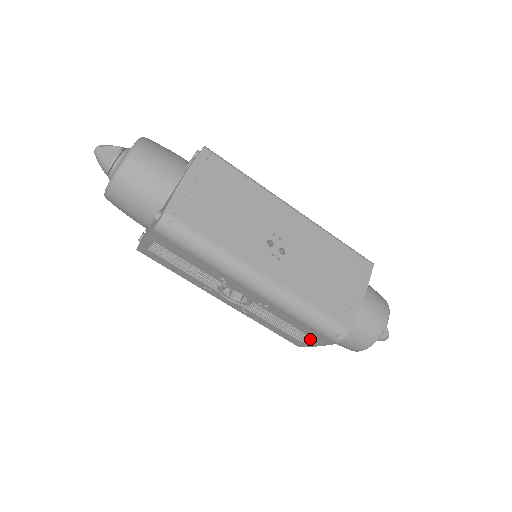
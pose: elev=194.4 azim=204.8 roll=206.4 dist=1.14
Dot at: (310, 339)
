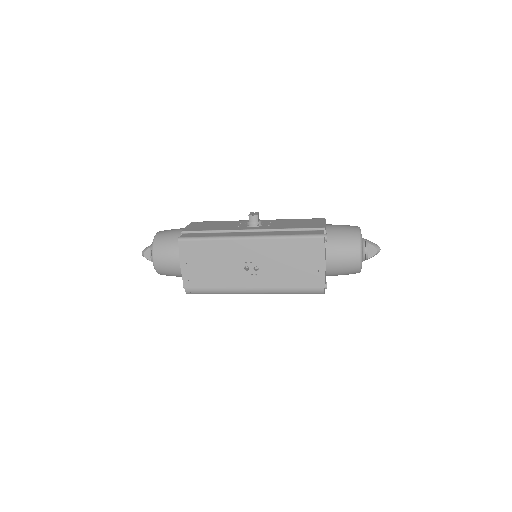
Dot at: occluded
